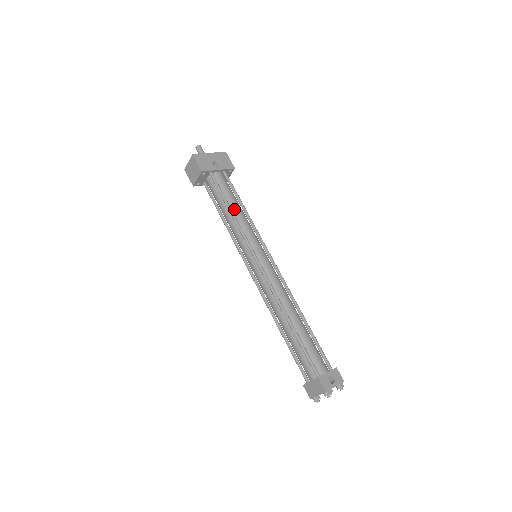
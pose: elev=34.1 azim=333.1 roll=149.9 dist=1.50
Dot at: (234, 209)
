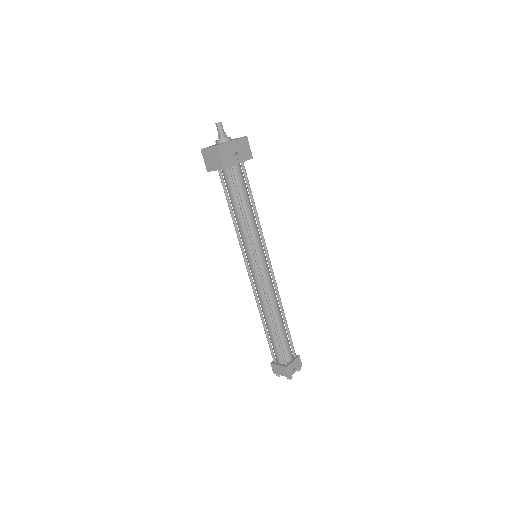
Dot at: (247, 211)
